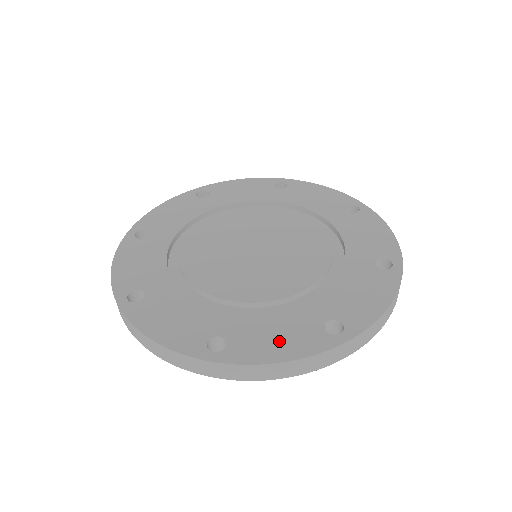
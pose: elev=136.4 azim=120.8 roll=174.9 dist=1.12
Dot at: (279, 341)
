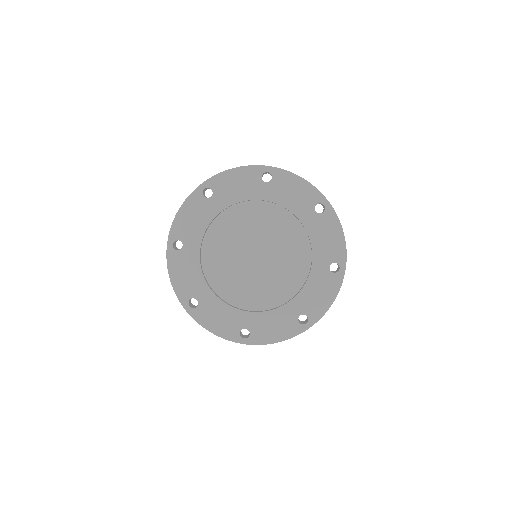
Dot at: (276, 330)
